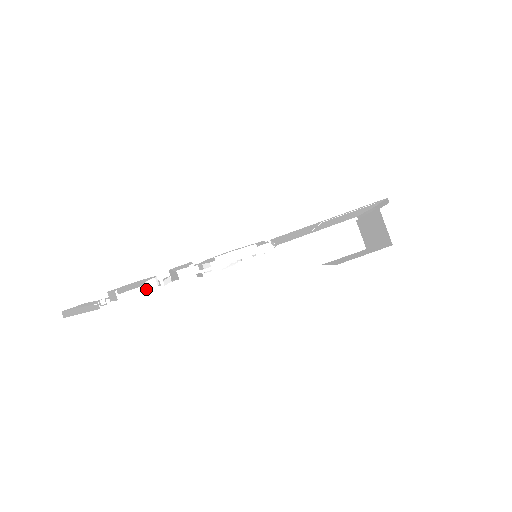
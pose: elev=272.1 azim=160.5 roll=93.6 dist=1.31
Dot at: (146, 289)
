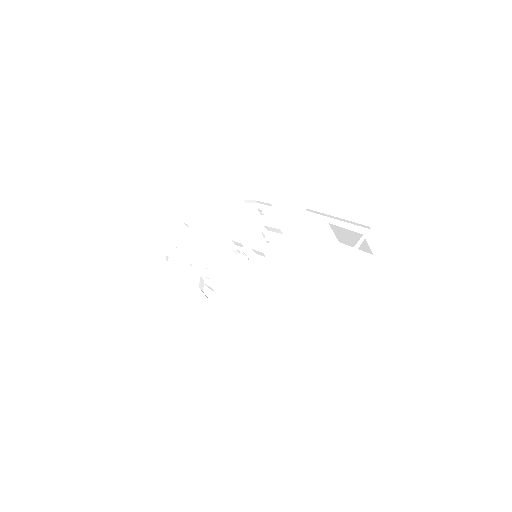
Dot at: (198, 241)
